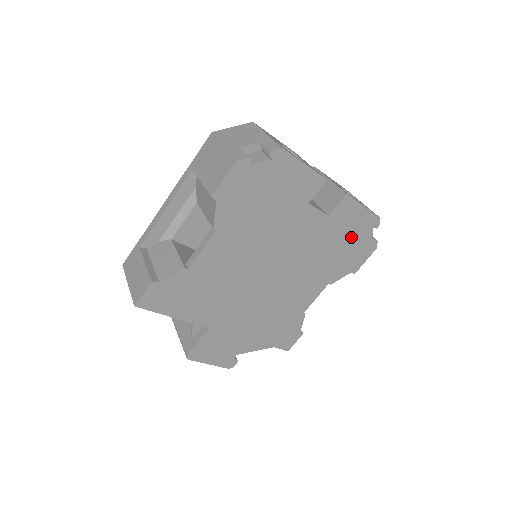
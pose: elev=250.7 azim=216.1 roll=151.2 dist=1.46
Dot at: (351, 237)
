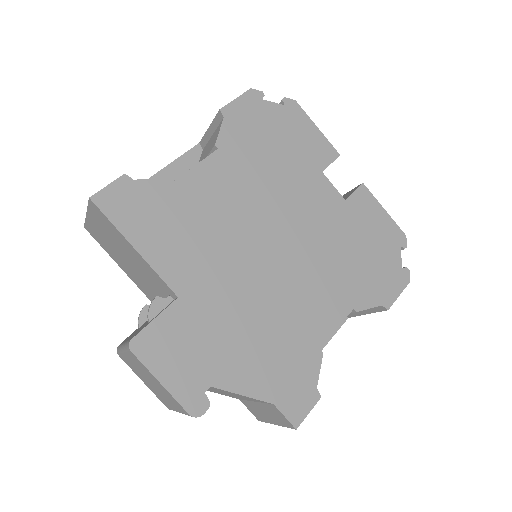
Dot at: (375, 245)
